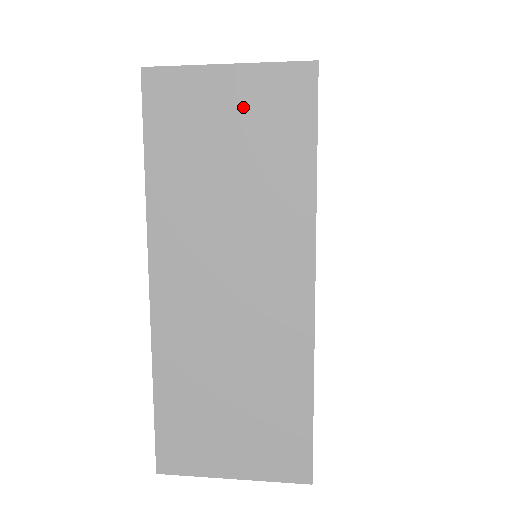
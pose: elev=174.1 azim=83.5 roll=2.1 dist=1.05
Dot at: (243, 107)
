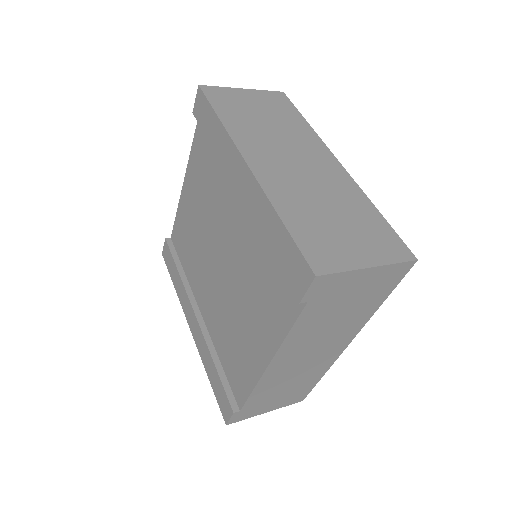
Dot at: (259, 101)
